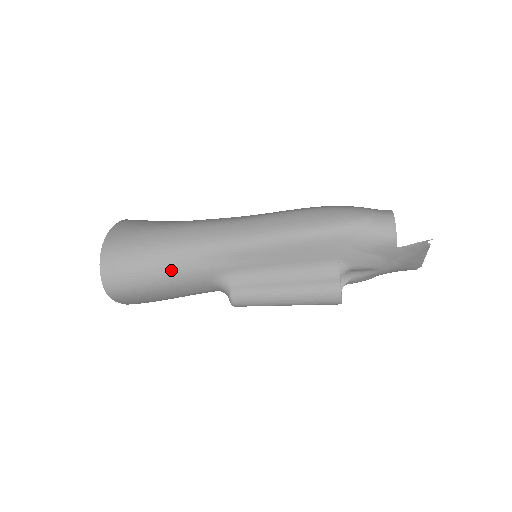
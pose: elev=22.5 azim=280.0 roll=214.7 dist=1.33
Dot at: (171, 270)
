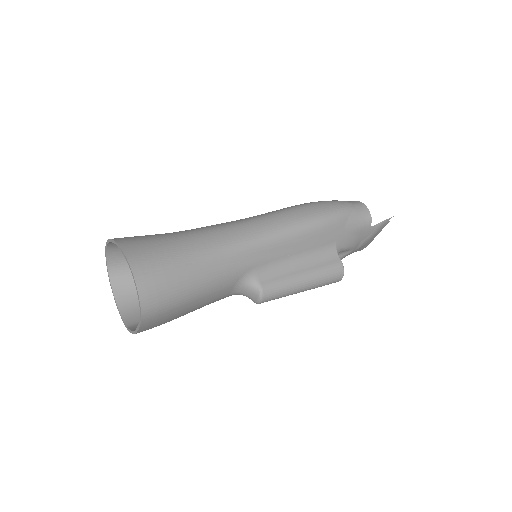
Dot at: (209, 275)
